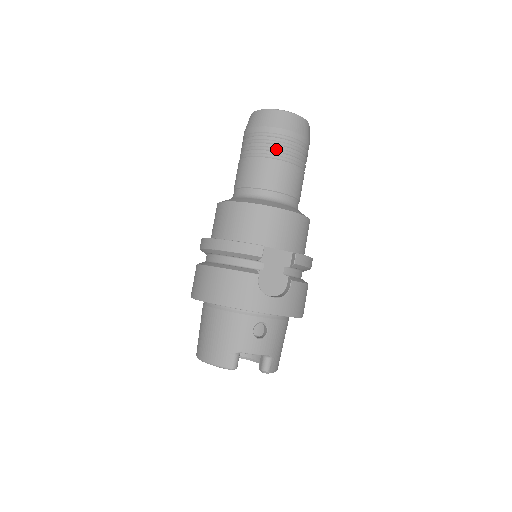
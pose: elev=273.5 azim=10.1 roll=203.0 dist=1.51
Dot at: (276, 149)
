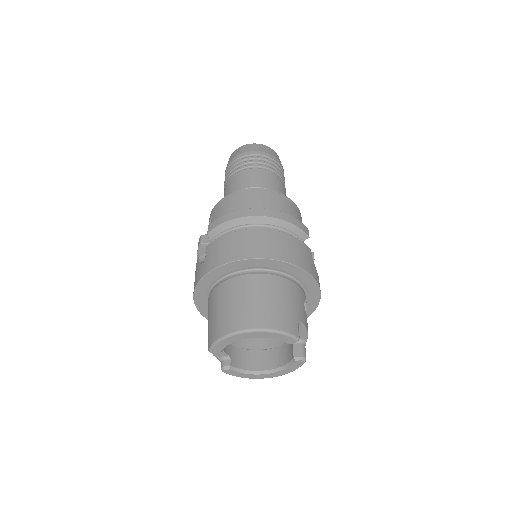
Dot at: (280, 174)
